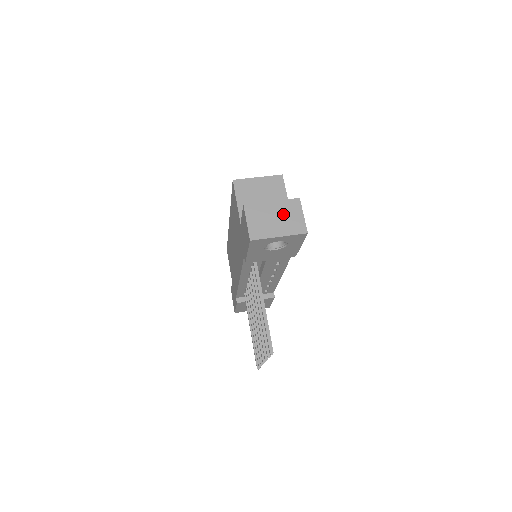
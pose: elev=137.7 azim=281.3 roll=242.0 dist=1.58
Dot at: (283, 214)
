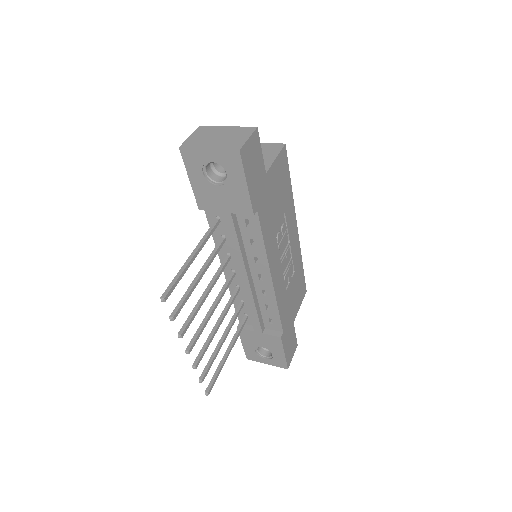
Dot at: (229, 135)
